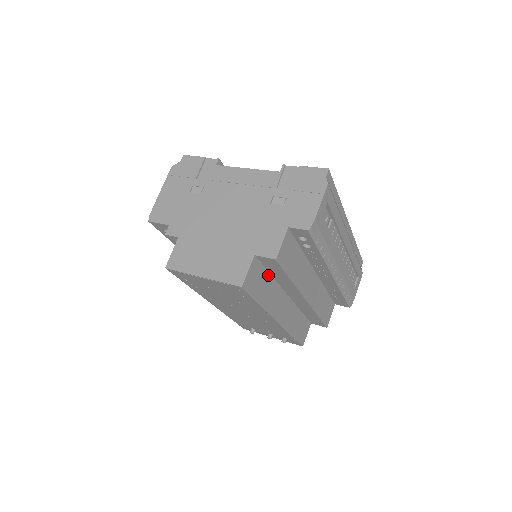
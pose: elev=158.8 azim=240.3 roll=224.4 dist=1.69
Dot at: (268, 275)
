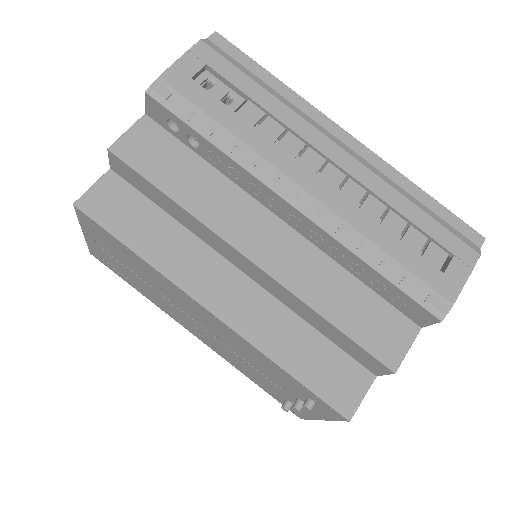
Dot at: (160, 212)
